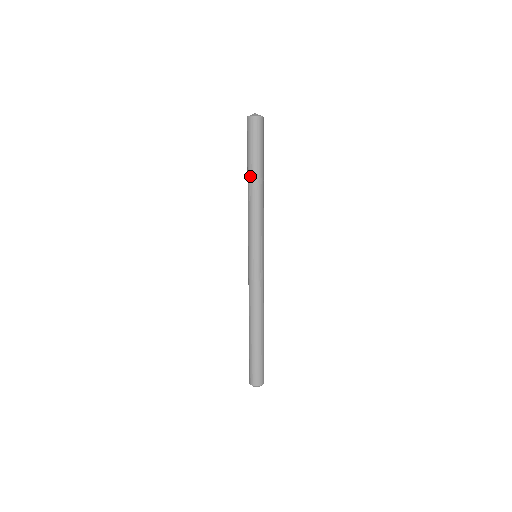
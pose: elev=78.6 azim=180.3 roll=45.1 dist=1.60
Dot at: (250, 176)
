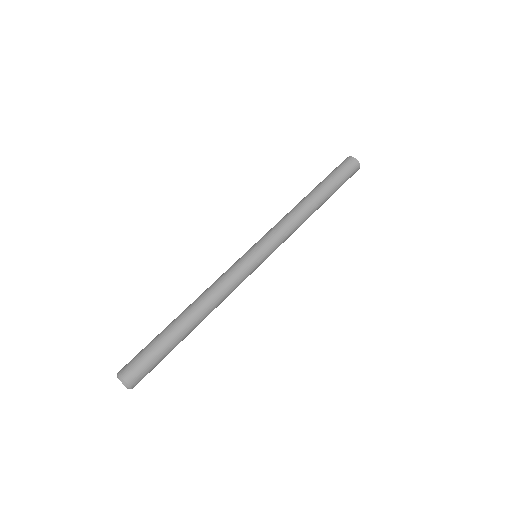
Dot at: (318, 194)
